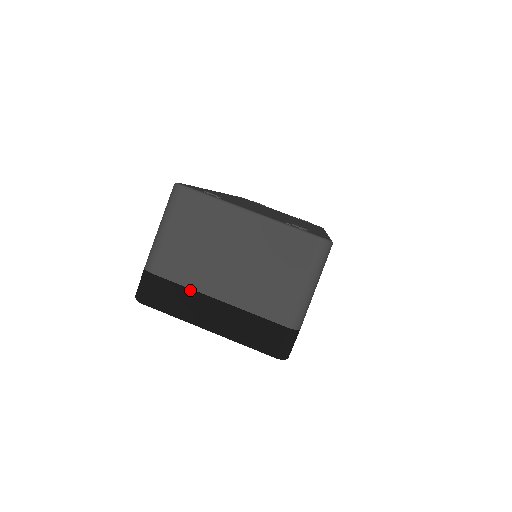
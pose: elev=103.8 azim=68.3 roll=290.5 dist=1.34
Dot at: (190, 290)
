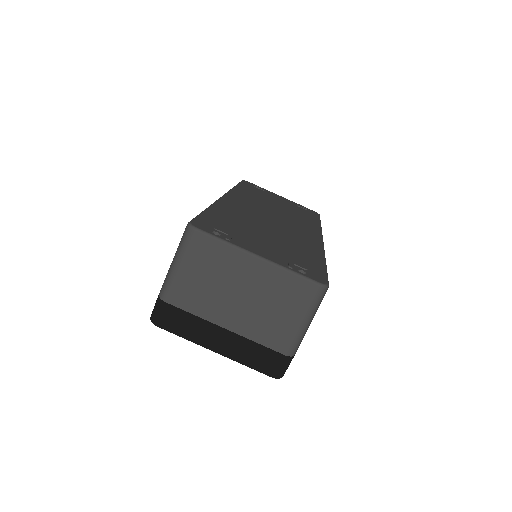
Dot at: (200, 319)
